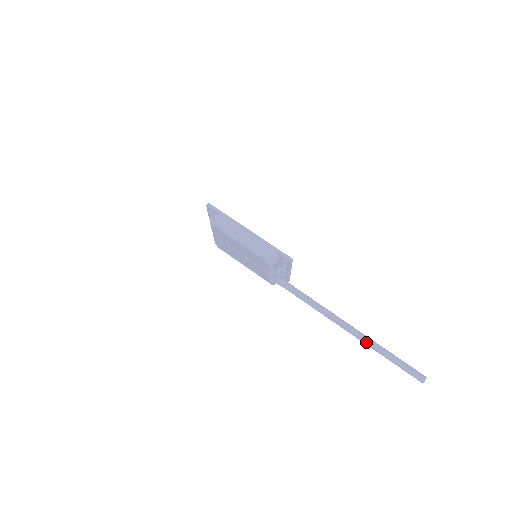
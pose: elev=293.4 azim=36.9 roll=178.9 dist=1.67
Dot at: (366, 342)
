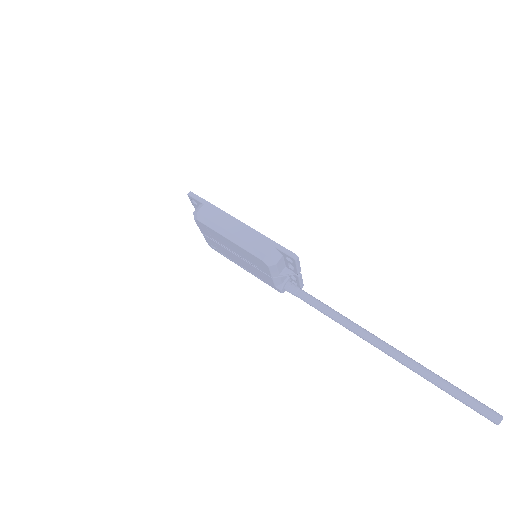
Dot at: (410, 366)
